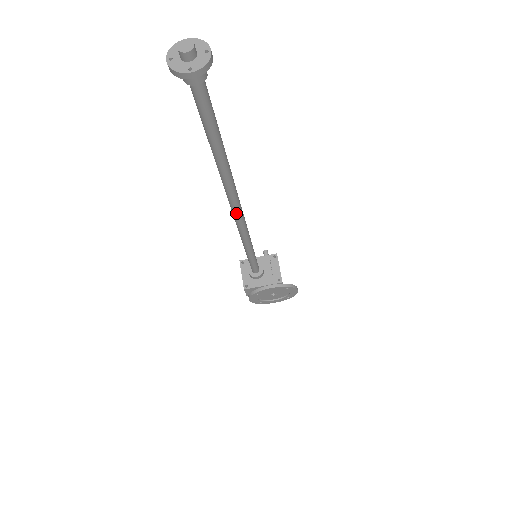
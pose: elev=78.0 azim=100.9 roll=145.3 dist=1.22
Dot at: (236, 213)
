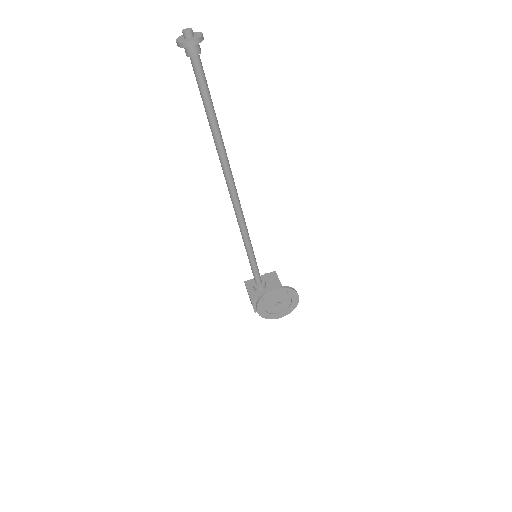
Dot at: (233, 195)
